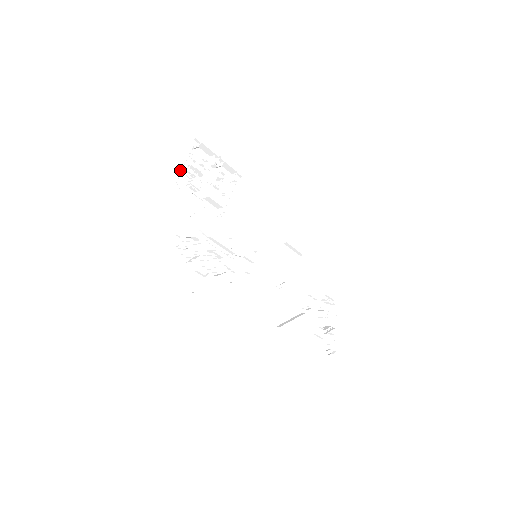
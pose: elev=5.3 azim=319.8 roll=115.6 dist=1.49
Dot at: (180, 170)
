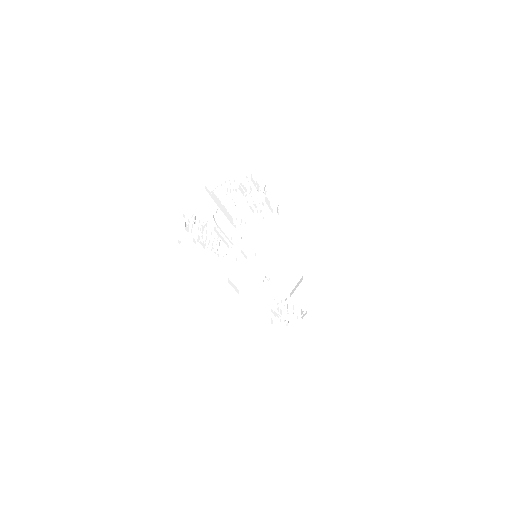
Dot at: (226, 180)
